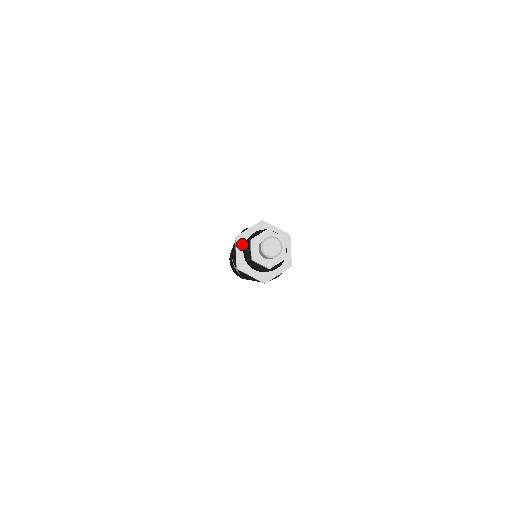
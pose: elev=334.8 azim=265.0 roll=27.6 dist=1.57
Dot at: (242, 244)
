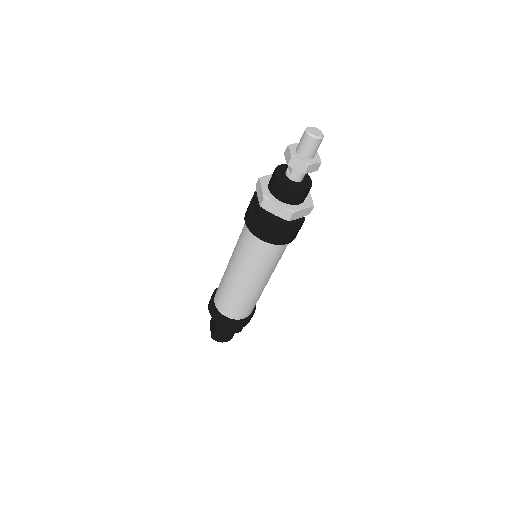
Dot at: (266, 183)
